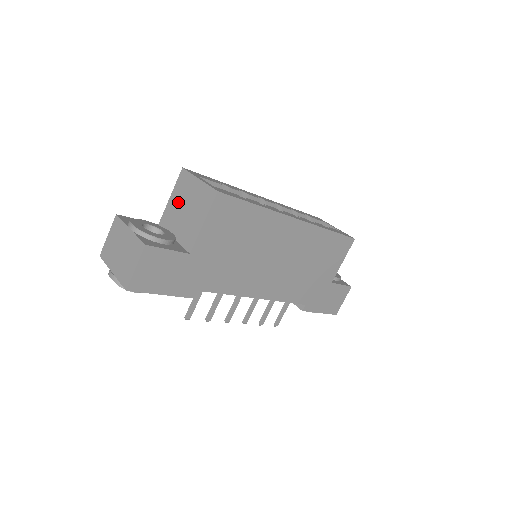
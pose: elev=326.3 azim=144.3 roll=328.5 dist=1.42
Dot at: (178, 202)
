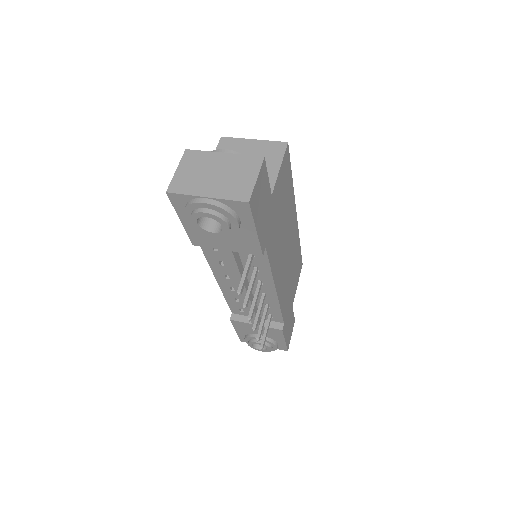
Dot at: occluded
